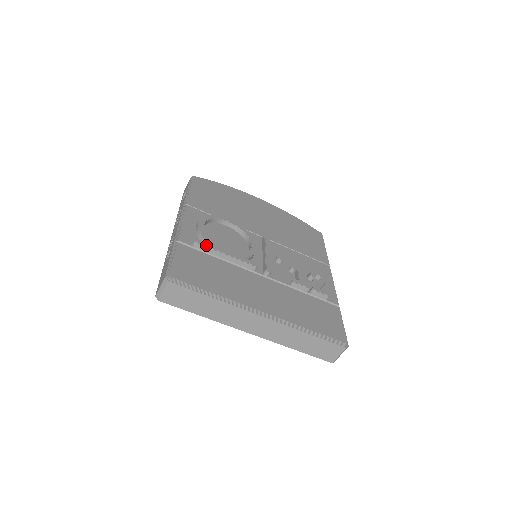
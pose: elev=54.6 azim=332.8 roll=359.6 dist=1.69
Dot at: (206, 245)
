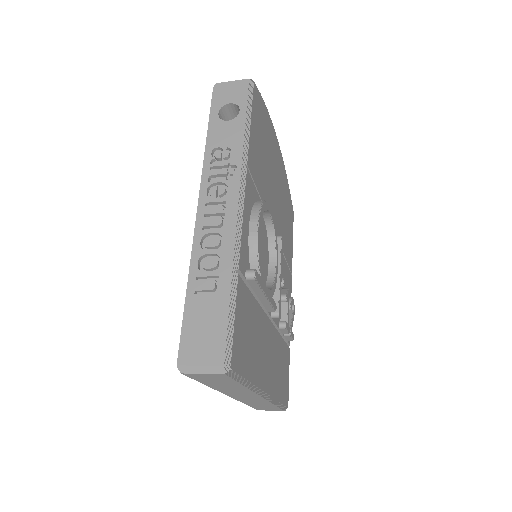
Dot at: (260, 282)
